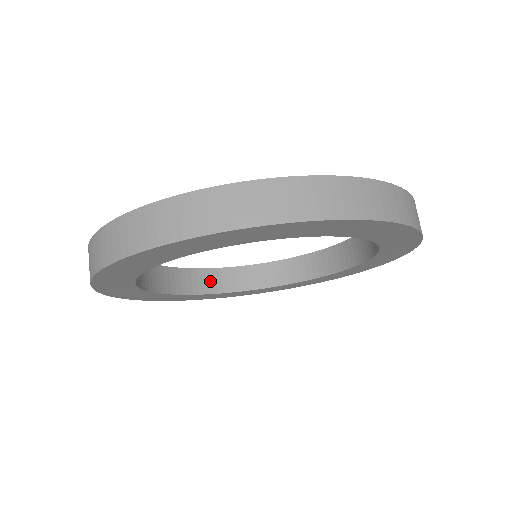
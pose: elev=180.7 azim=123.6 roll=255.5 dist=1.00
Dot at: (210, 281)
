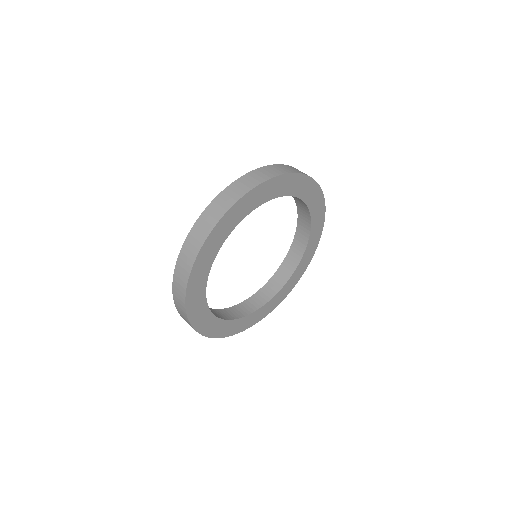
Dot at: (229, 314)
